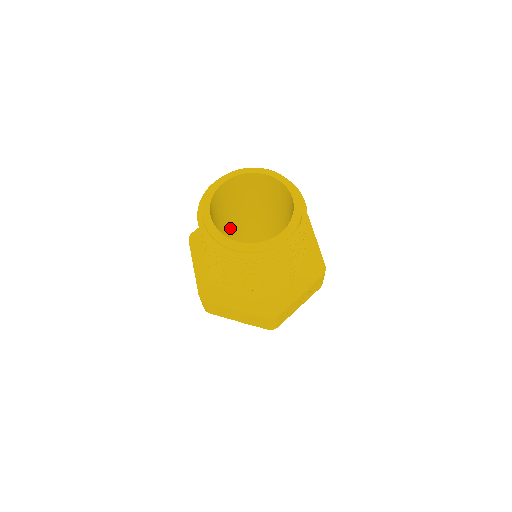
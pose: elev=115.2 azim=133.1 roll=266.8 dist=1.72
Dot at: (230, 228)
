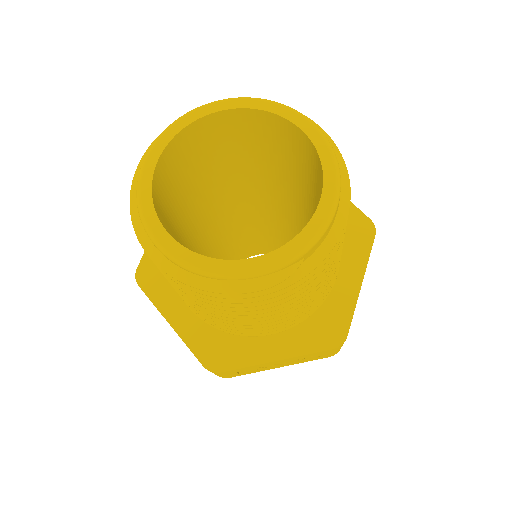
Dot at: (239, 193)
